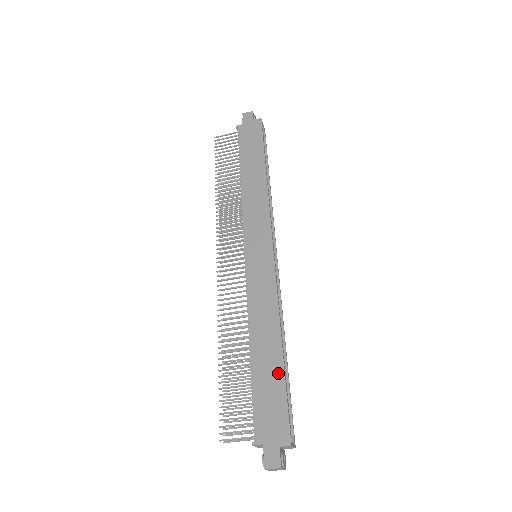
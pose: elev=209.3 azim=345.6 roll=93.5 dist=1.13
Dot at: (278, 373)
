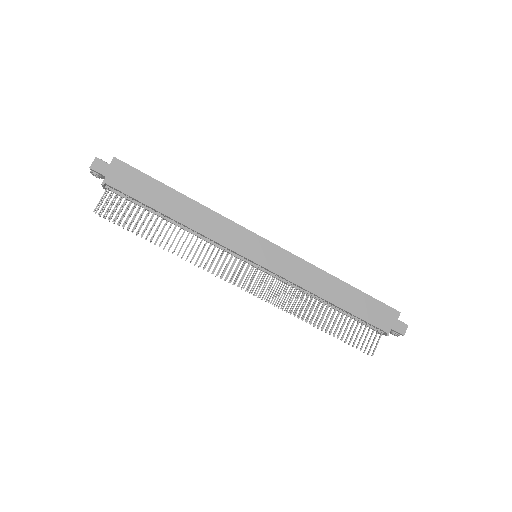
Dot at: (358, 294)
